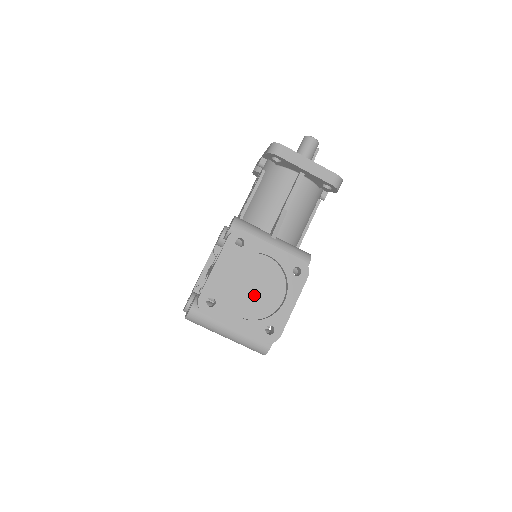
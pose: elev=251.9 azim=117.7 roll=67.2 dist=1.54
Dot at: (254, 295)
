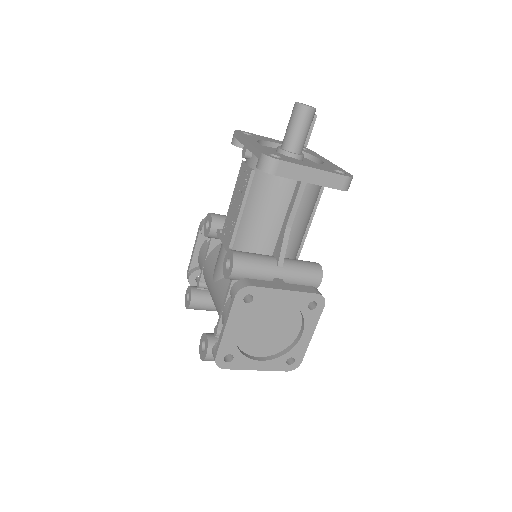
Dot at: (270, 335)
